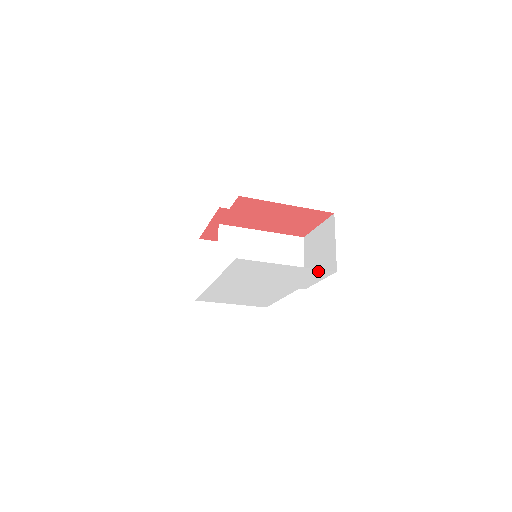
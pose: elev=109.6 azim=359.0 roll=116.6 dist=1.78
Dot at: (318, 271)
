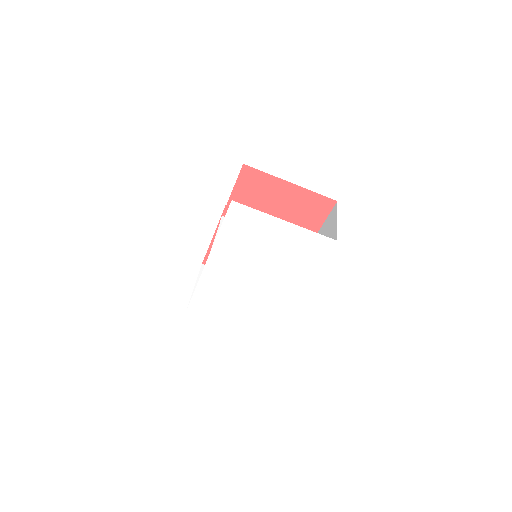
Dot at: (317, 238)
